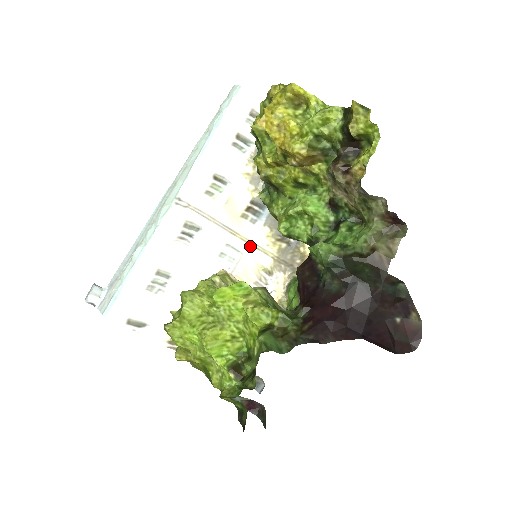
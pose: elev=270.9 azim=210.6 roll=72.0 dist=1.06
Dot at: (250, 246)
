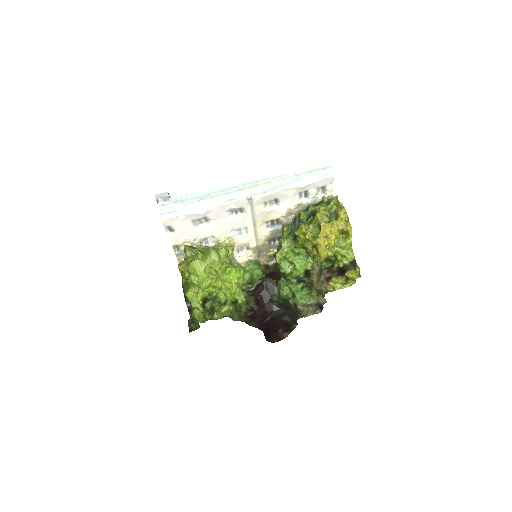
Dot at: (254, 235)
